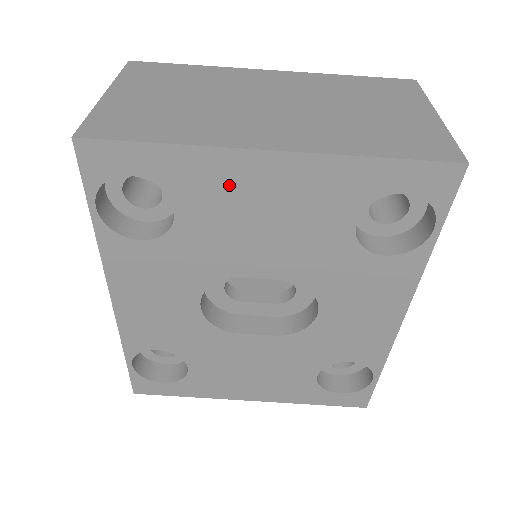
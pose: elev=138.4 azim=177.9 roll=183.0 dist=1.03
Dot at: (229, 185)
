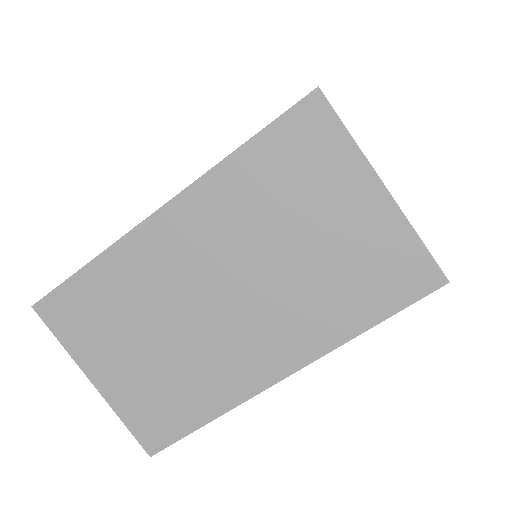
Dot at: occluded
